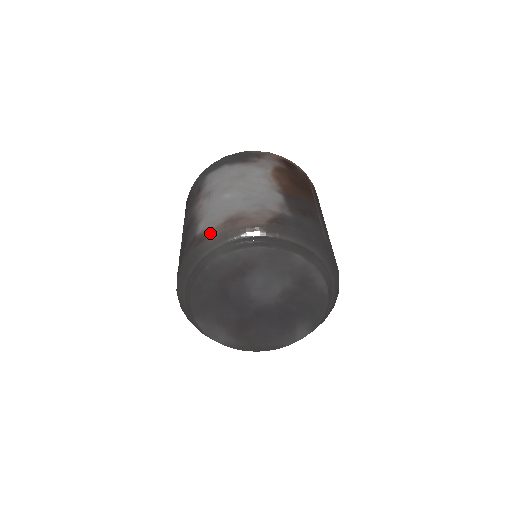
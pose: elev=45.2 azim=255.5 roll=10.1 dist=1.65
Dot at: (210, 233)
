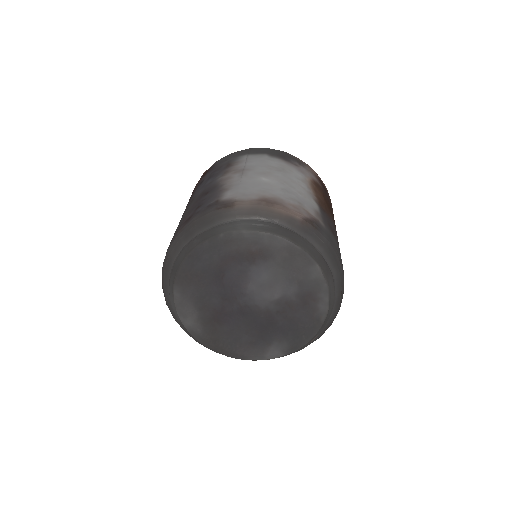
Dot at: (240, 203)
